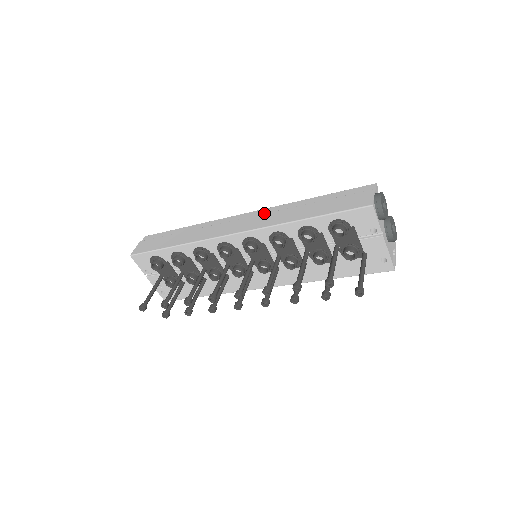
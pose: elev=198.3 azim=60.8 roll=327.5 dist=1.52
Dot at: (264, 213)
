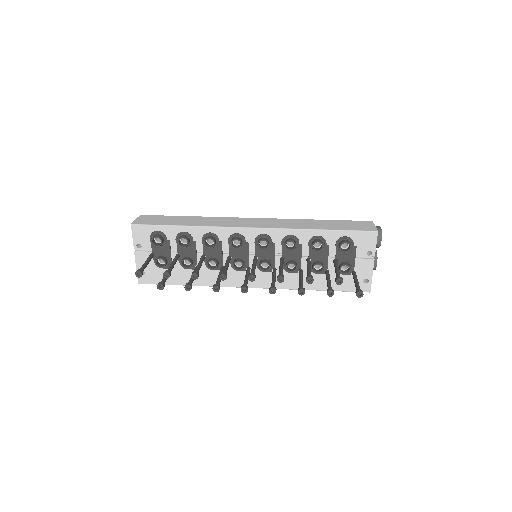
Dot at: (276, 221)
